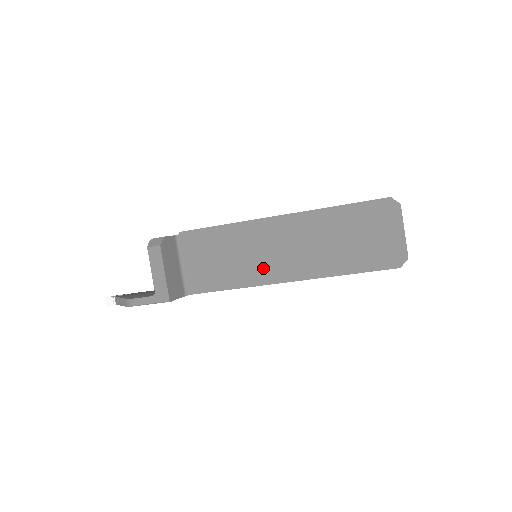
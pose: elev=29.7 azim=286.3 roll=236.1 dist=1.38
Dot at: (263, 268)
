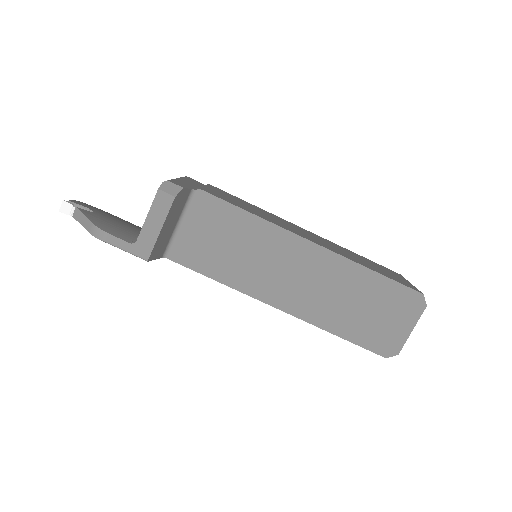
Dot at: (263, 281)
